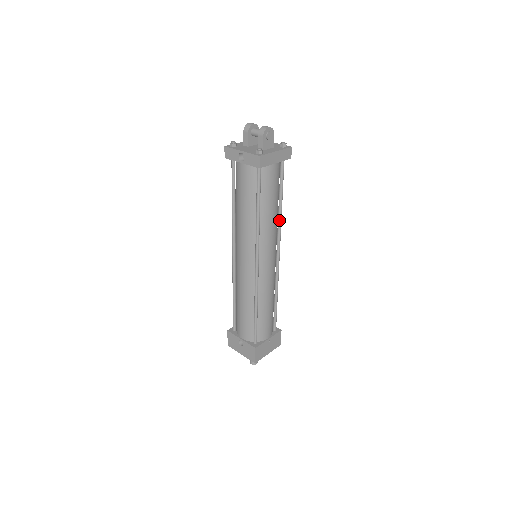
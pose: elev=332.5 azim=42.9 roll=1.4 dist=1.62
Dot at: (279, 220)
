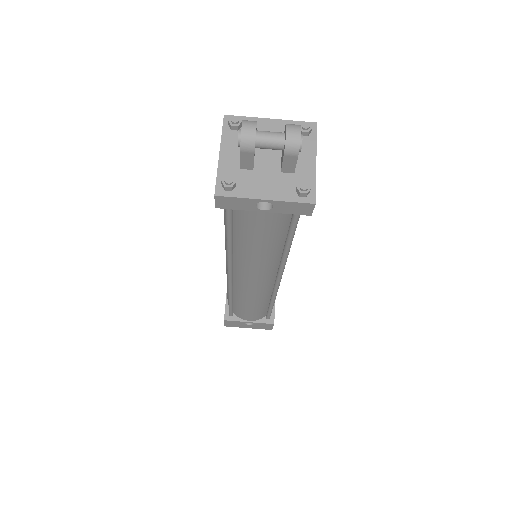
Dot at: occluded
